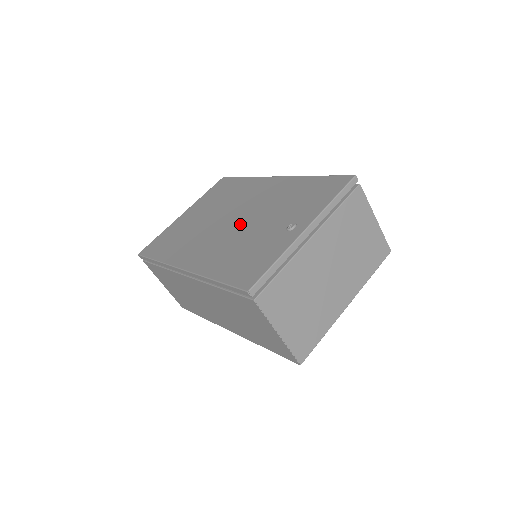
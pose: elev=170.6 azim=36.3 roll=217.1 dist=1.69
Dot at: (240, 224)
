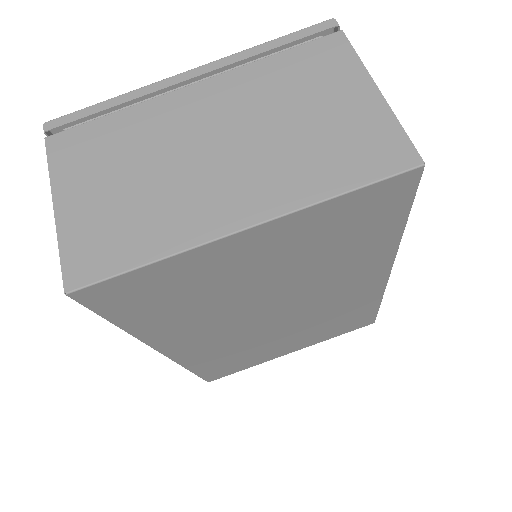
Dot at: occluded
